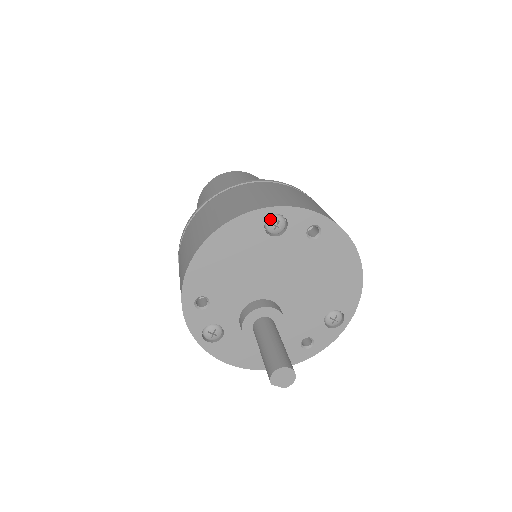
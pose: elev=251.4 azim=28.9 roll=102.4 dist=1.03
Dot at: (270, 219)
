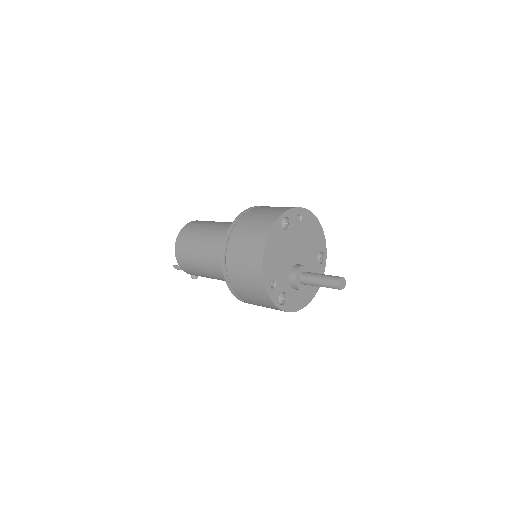
Dot at: (283, 222)
